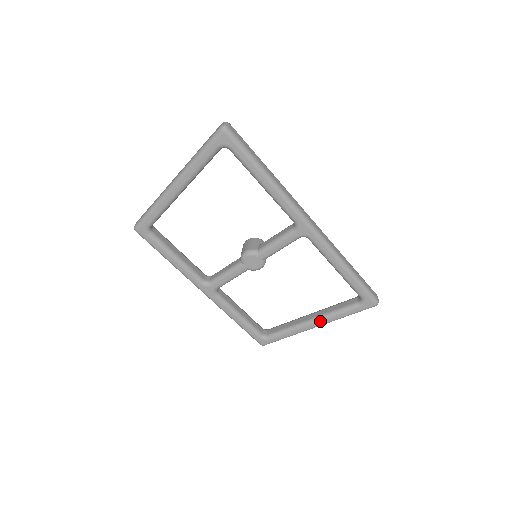
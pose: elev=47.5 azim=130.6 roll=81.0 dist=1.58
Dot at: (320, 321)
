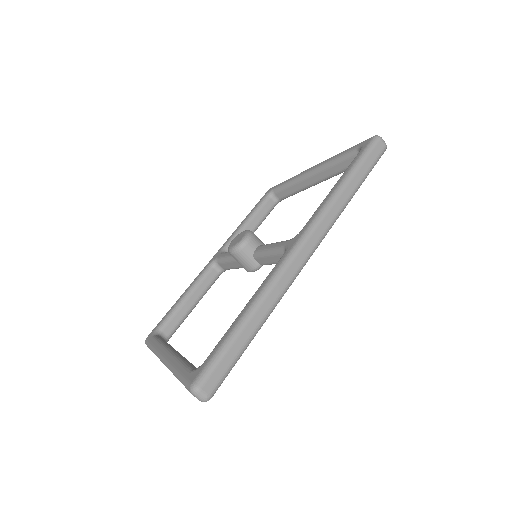
Dot at: occluded
